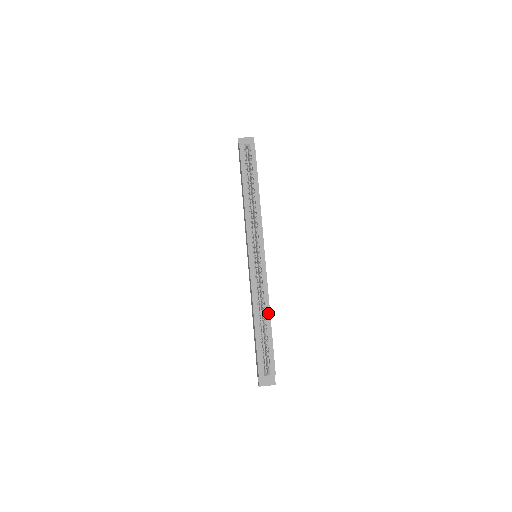
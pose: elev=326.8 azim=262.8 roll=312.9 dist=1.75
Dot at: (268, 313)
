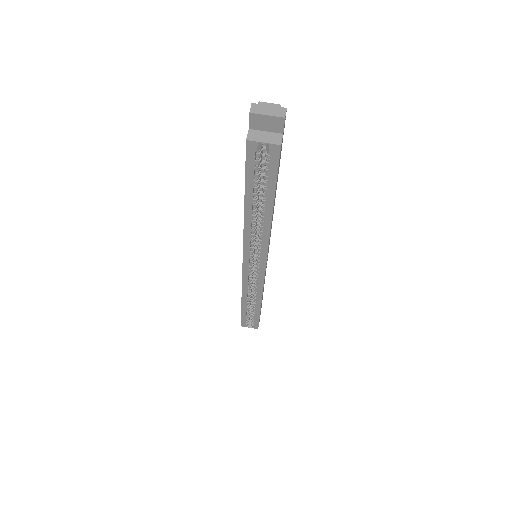
Dot at: (259, 302)
